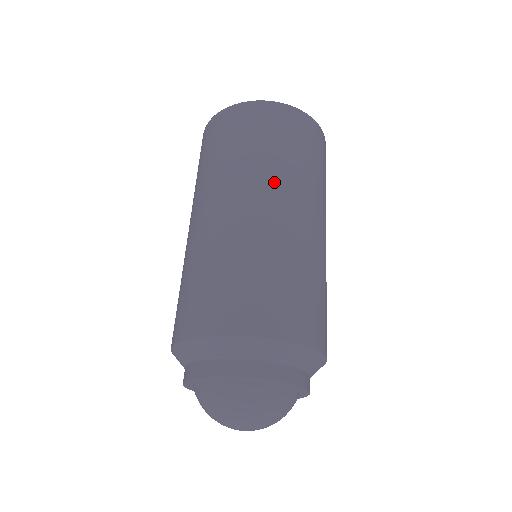
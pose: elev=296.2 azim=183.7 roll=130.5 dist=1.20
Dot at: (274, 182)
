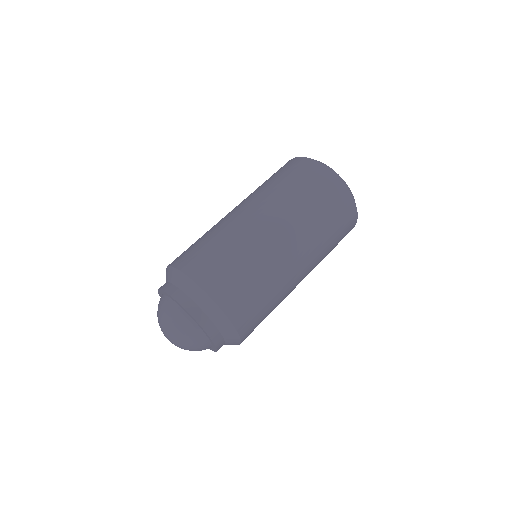
Dot at: (312, 252)
